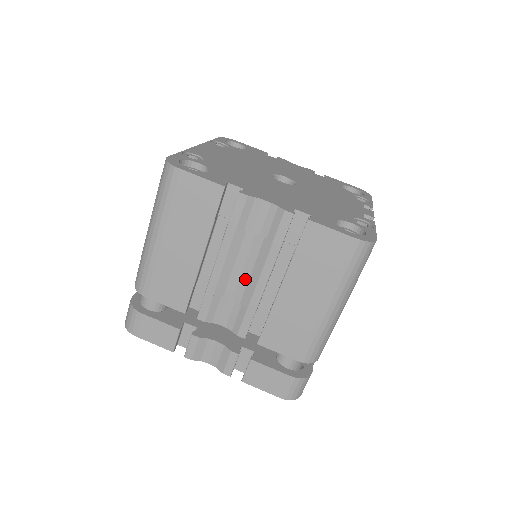
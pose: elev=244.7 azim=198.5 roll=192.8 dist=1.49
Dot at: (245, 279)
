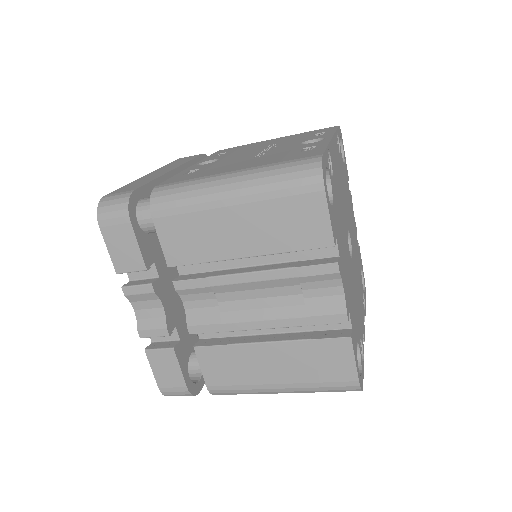
Dot at: (249, 305)
